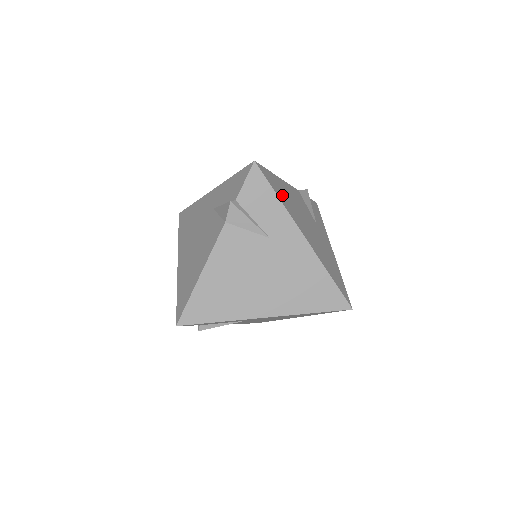
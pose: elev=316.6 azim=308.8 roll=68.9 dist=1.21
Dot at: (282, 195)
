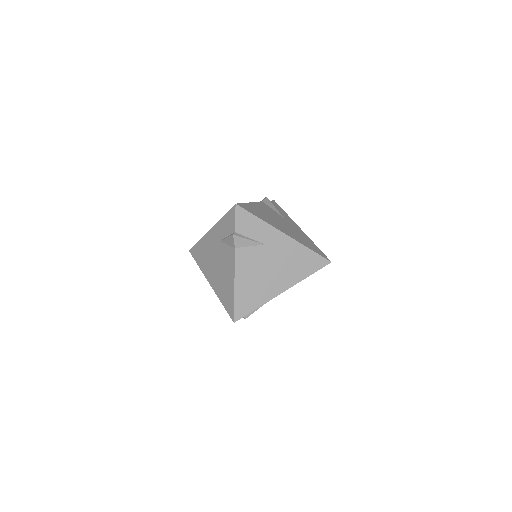
Dot at: occluded
